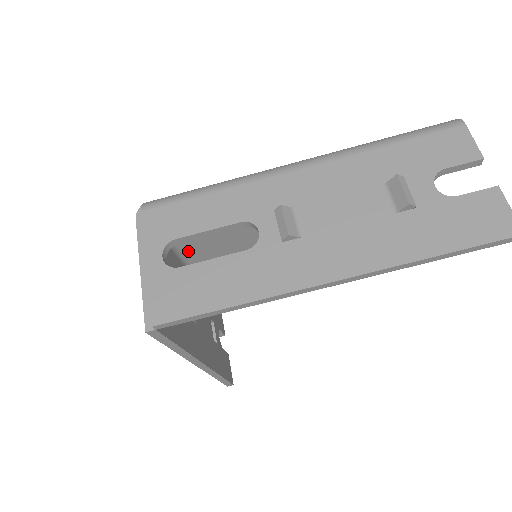
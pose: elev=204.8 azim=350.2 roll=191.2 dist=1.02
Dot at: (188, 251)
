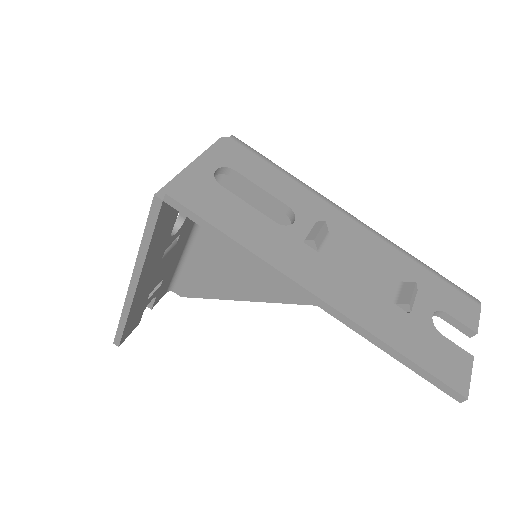
Dot at: occluded
